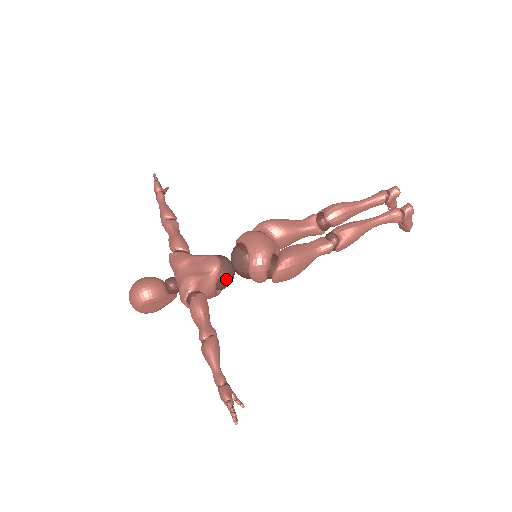
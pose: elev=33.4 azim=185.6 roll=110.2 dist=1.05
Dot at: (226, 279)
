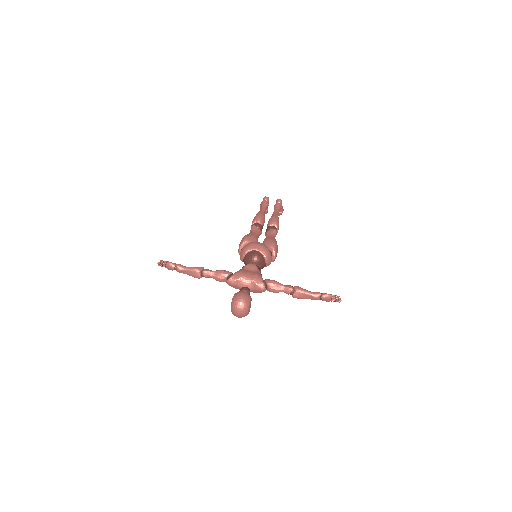
Dot at: occluded
